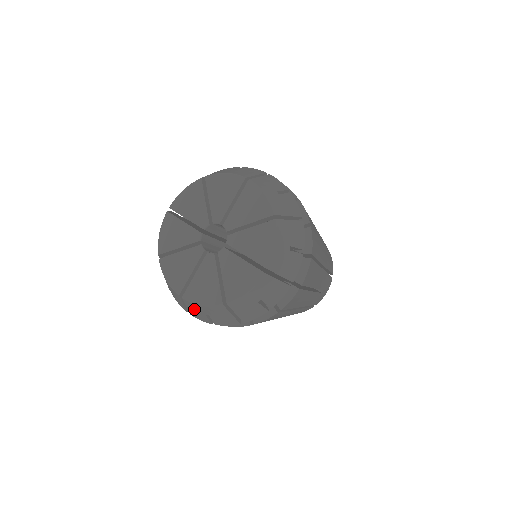
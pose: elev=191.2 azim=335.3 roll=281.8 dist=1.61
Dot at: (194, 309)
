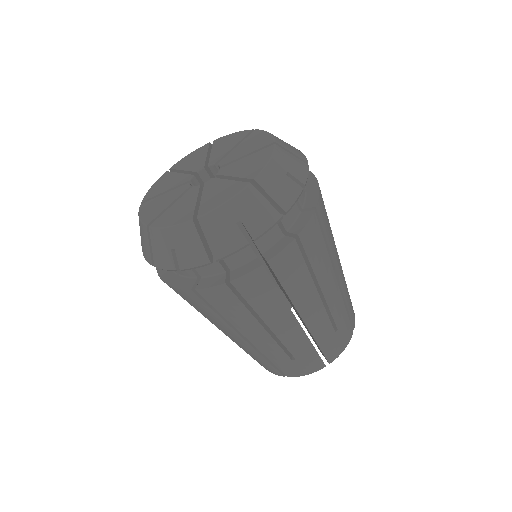
Dot at: (159, 243)
